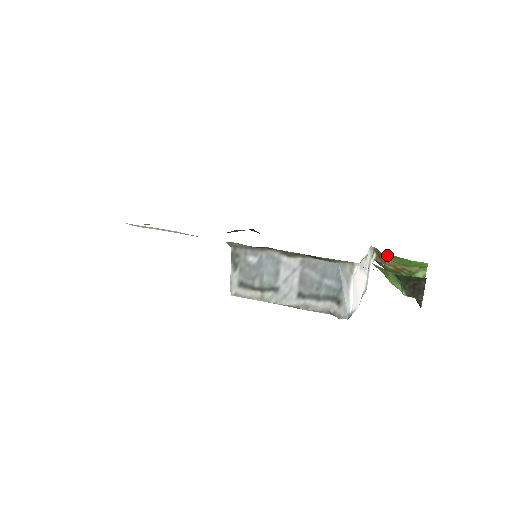
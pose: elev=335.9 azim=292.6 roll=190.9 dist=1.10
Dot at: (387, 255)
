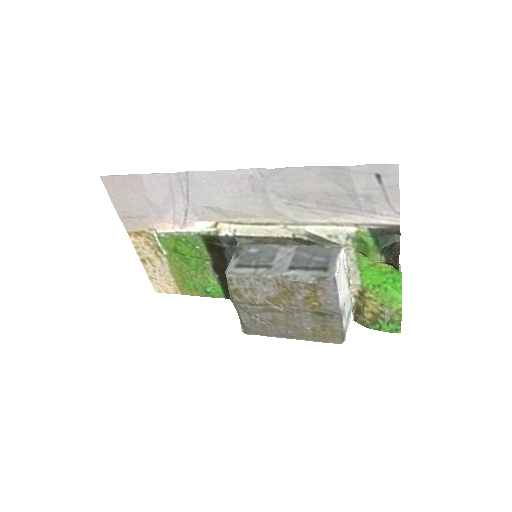
Dot at: (366, 287)
